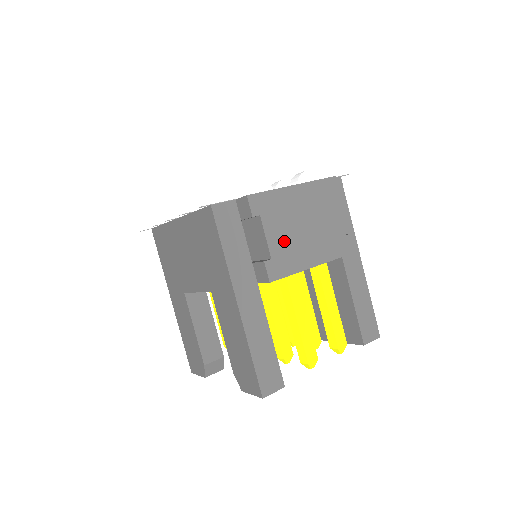
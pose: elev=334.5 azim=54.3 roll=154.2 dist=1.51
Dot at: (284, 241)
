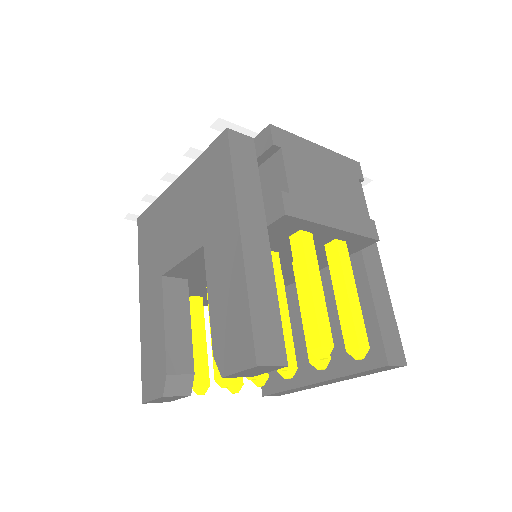
Dot at: (304, 185)
